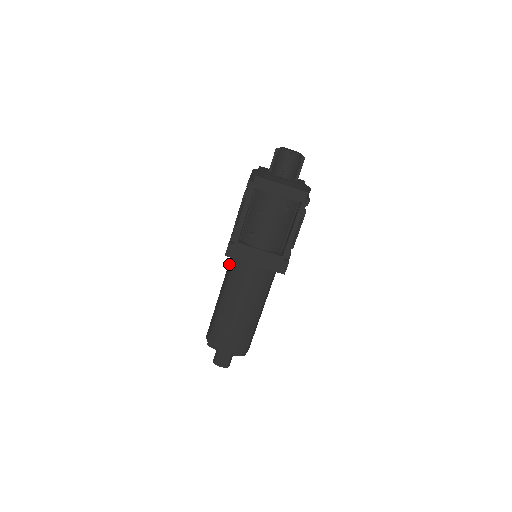
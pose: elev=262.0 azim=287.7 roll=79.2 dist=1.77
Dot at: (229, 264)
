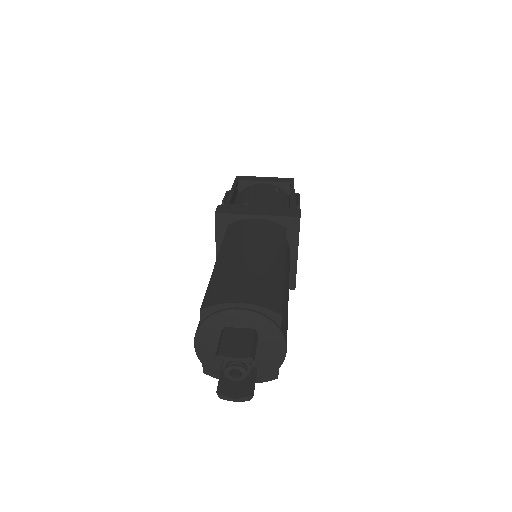
Dot at: occluded
